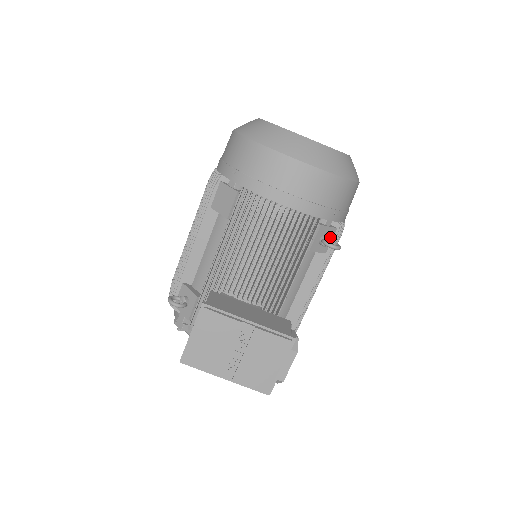
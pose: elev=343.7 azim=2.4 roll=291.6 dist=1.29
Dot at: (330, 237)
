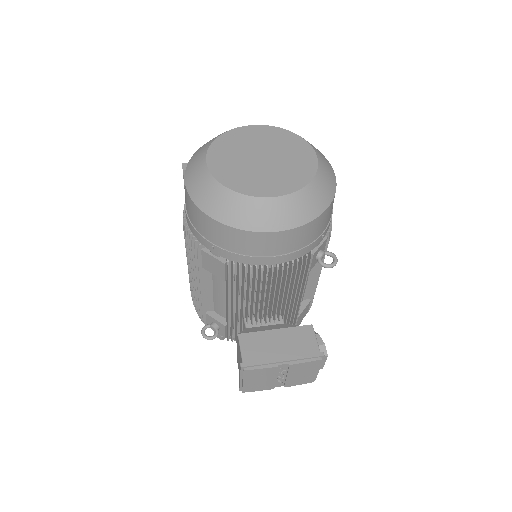
Dot at: (324, 252)
